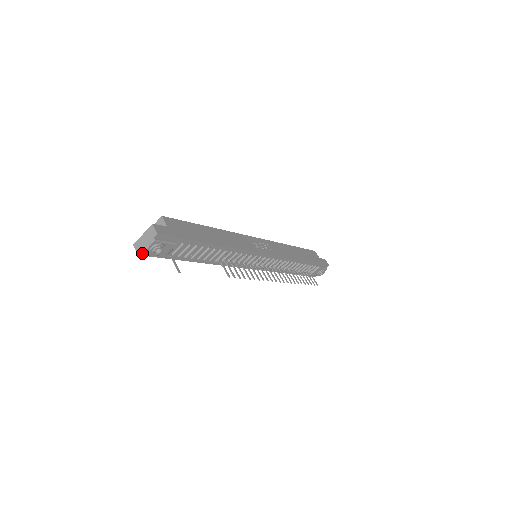
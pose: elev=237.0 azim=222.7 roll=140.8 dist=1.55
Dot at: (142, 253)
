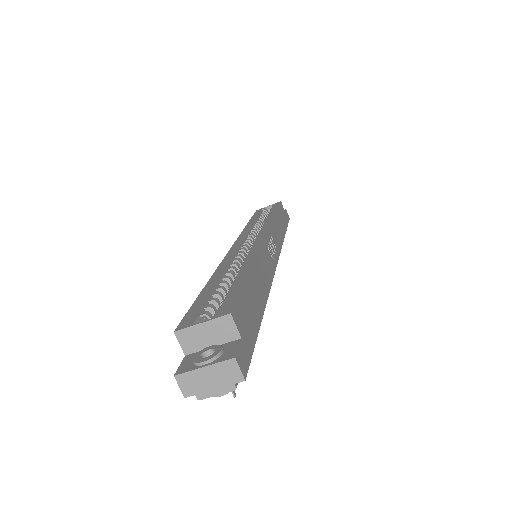
Dot at: (198, 399)
